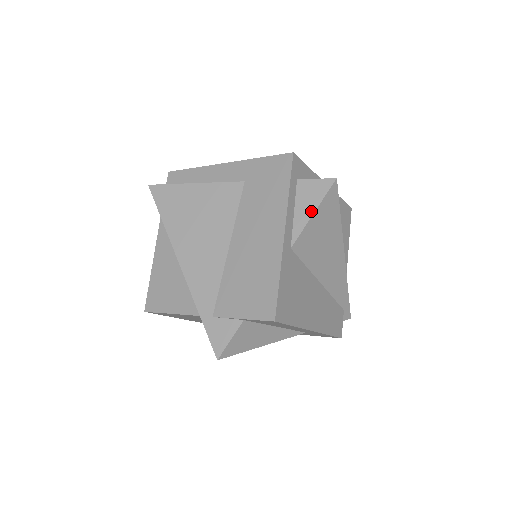
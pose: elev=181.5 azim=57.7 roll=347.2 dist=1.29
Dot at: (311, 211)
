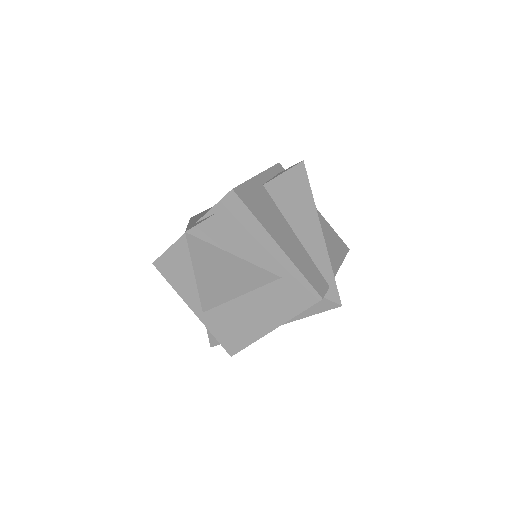
Dot at: (283, 173)
